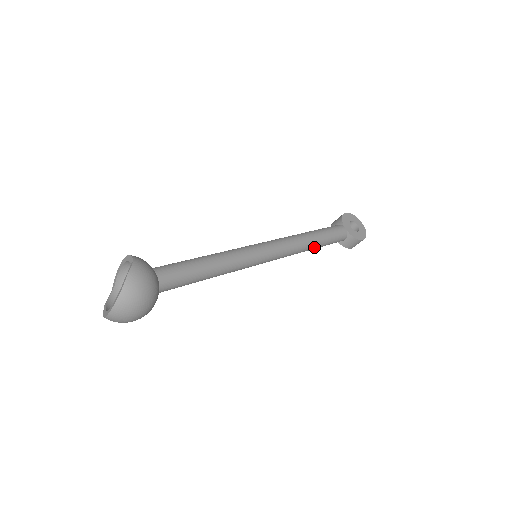
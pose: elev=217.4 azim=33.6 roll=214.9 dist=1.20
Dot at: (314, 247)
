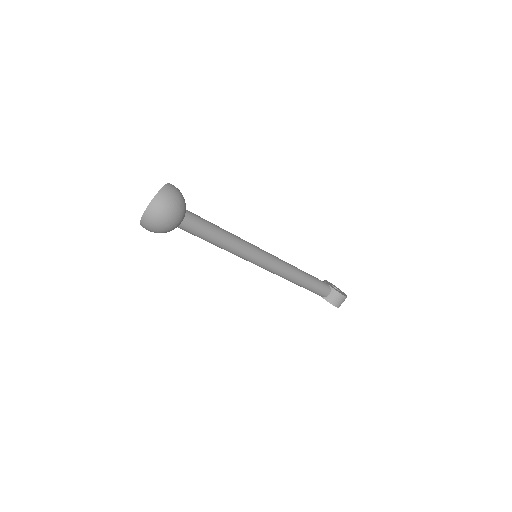
Dot at: (303, 279)
